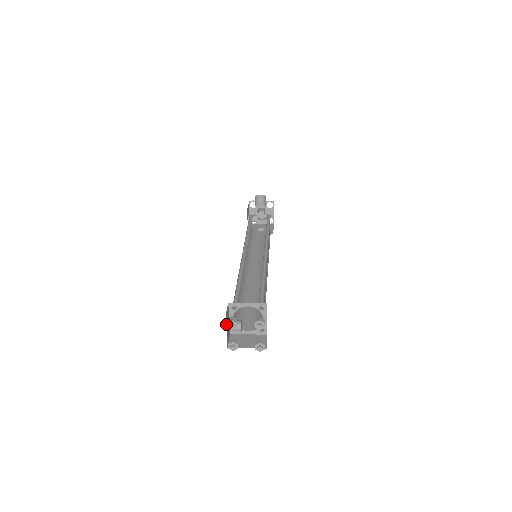
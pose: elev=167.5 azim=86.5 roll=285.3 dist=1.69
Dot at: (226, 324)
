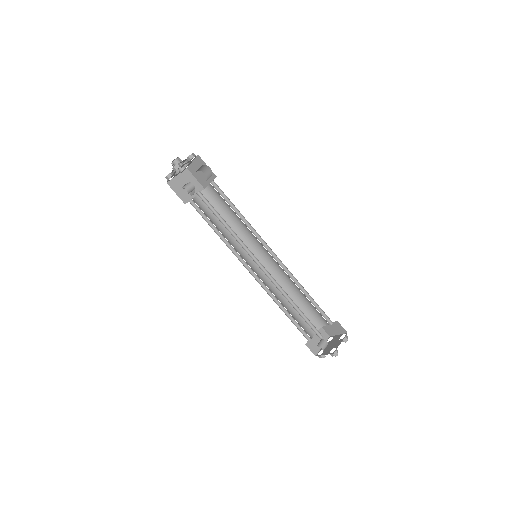
Dot at: (326, 353)
